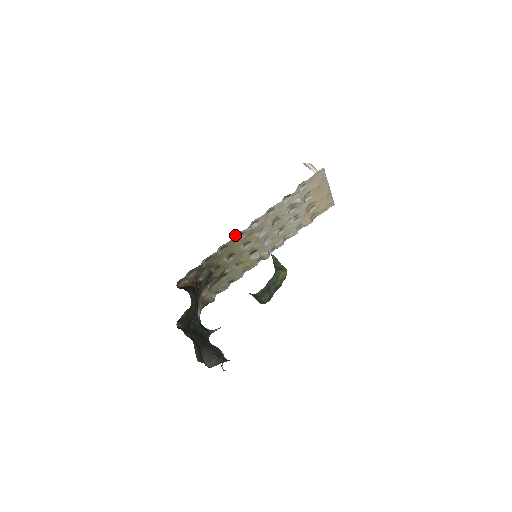
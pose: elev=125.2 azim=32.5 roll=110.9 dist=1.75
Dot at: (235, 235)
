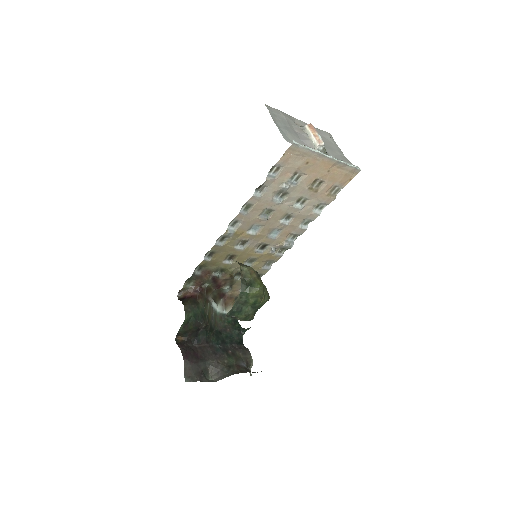
Dot at: (217, 240)
